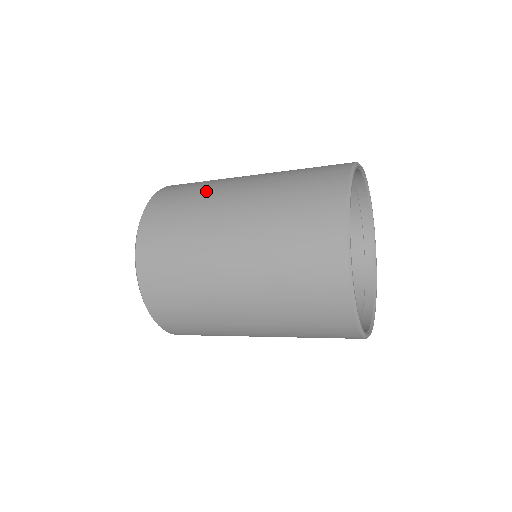
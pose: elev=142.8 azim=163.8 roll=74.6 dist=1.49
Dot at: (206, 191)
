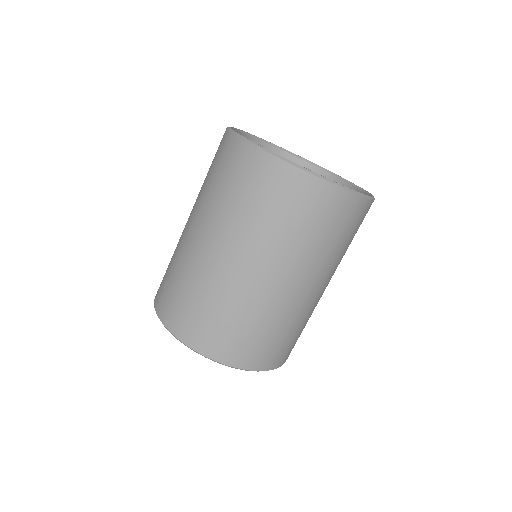
Dot at: occluded
